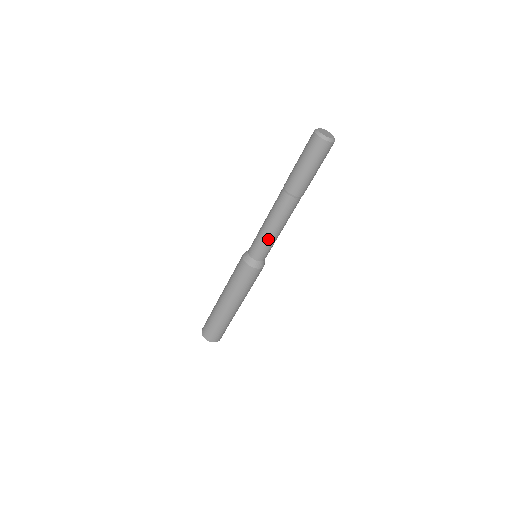
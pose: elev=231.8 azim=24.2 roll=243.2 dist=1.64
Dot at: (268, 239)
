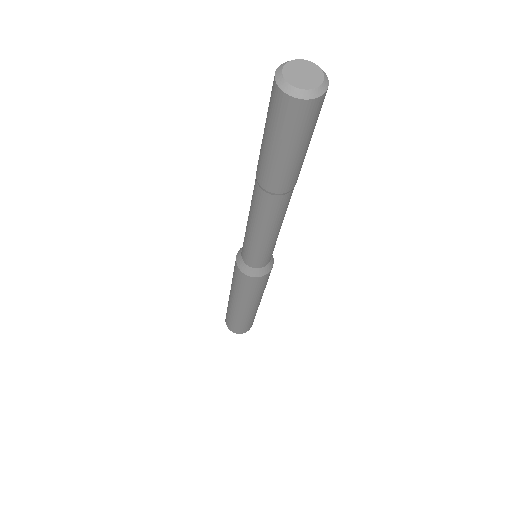
Dot at: (271, 245)
